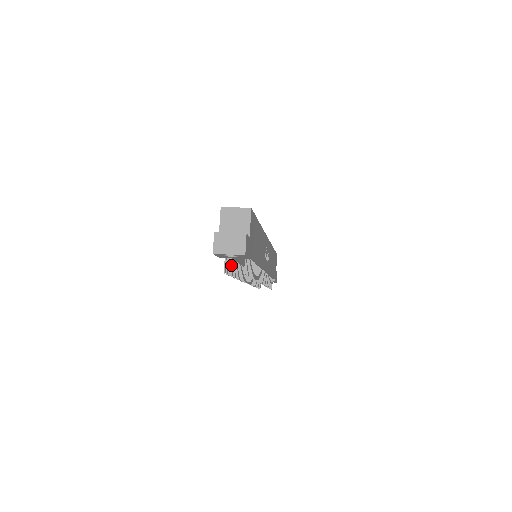
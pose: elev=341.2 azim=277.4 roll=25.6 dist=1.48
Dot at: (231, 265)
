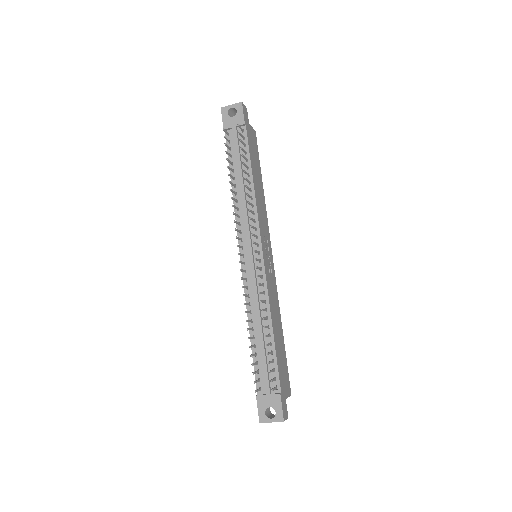
Dot at: (230, 155)
